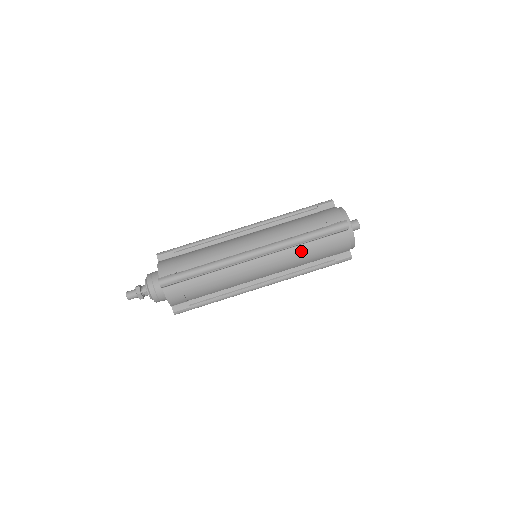
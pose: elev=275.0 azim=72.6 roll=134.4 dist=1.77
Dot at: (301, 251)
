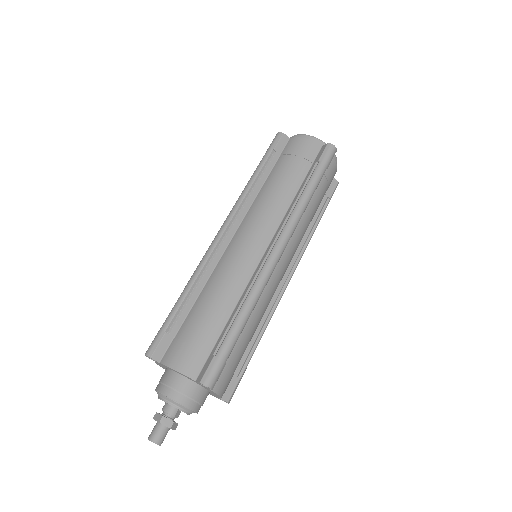
Dot at: (308, 211)
